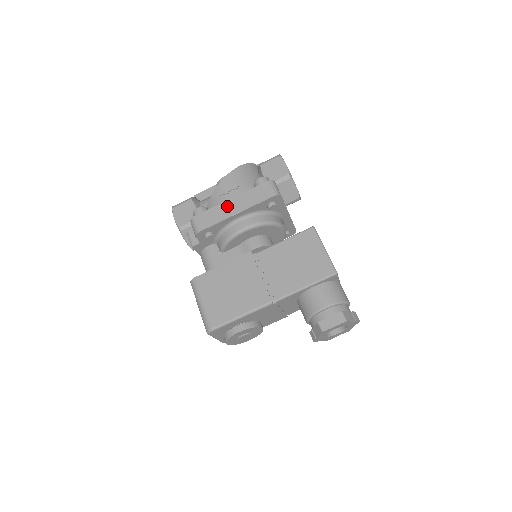
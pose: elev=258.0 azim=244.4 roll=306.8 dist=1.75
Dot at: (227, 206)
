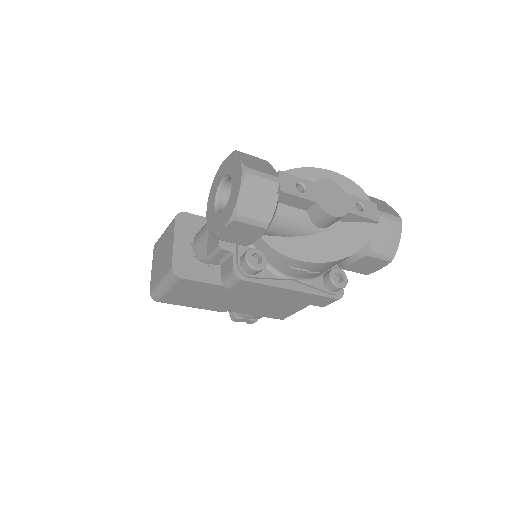
Dot at: (282, 292)
